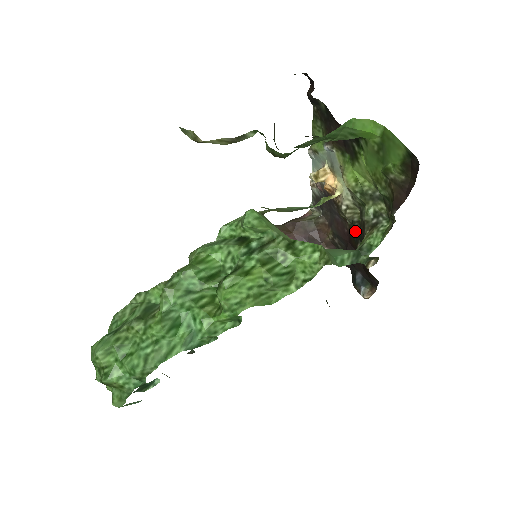
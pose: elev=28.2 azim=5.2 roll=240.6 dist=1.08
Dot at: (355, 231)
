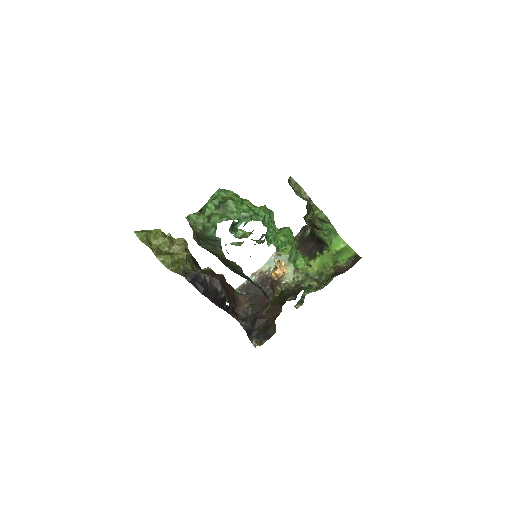
Dot at: (289, 292)
